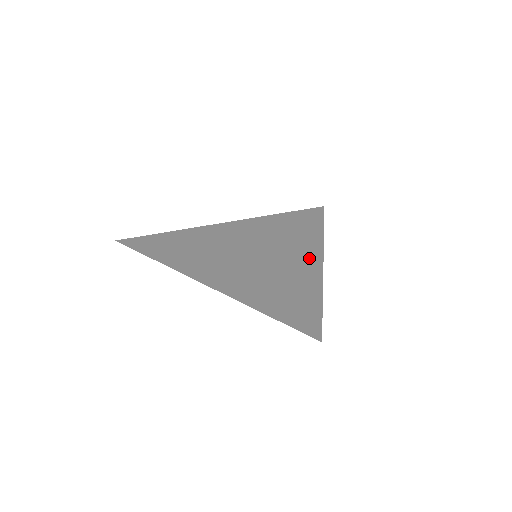
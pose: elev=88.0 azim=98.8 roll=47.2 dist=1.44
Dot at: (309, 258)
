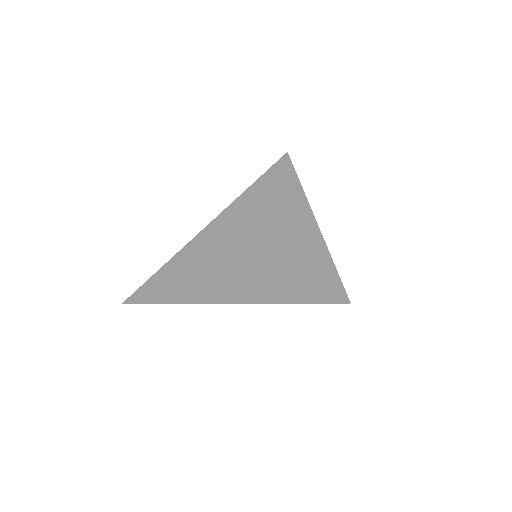
Dot at: (293, 196)
